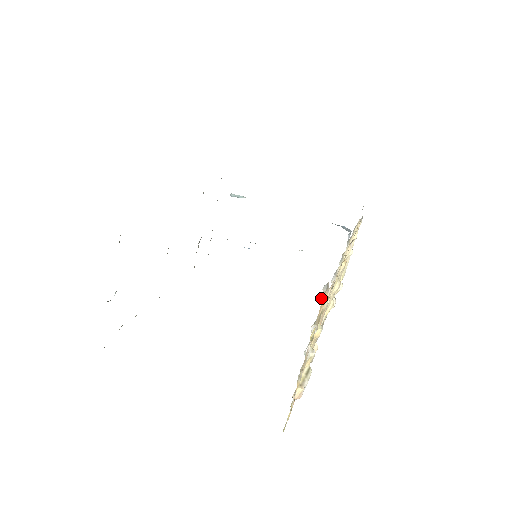
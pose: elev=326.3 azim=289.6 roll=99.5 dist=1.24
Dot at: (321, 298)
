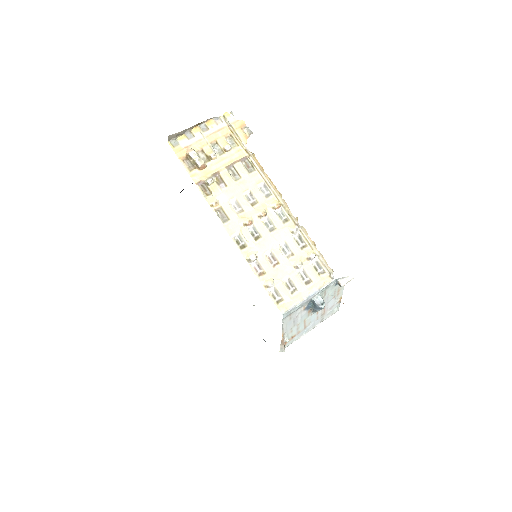
Dot at: (244, 131)
